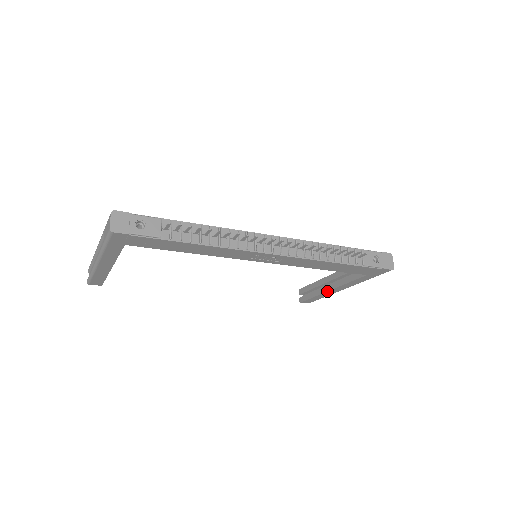
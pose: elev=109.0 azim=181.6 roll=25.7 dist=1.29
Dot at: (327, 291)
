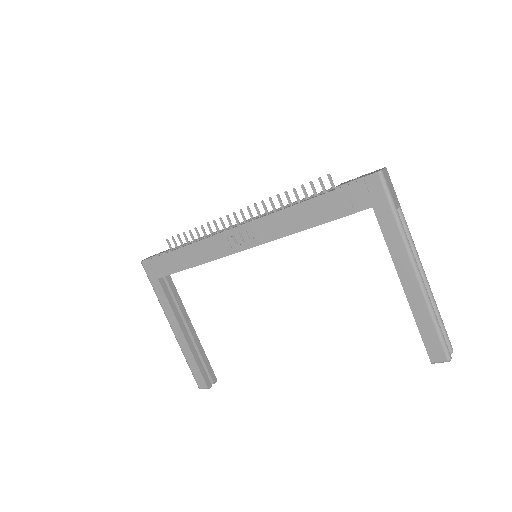
Dot at: occluded
